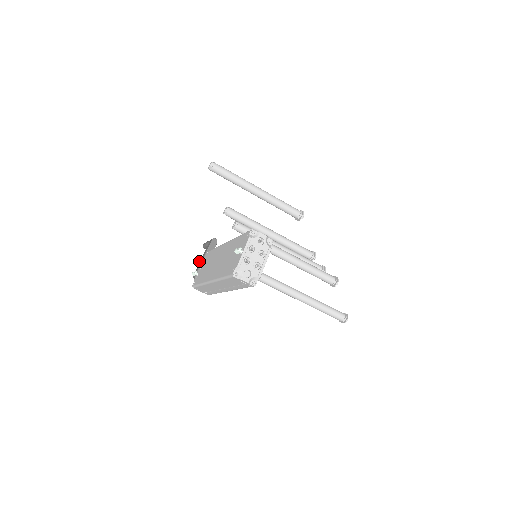
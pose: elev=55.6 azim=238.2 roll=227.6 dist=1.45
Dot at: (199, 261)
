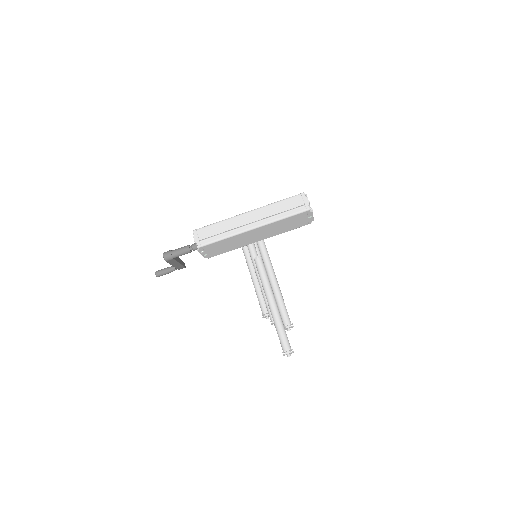
Dot at: occluded
